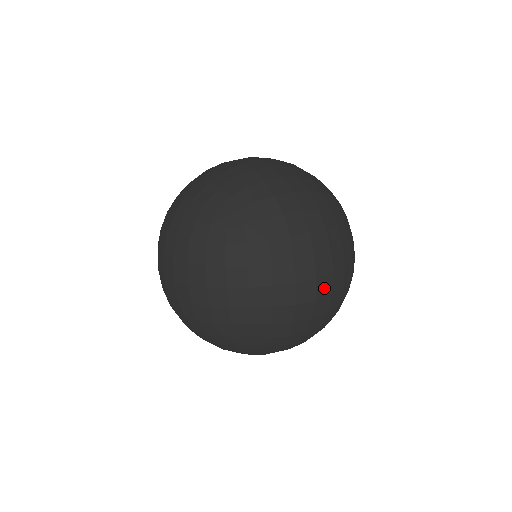
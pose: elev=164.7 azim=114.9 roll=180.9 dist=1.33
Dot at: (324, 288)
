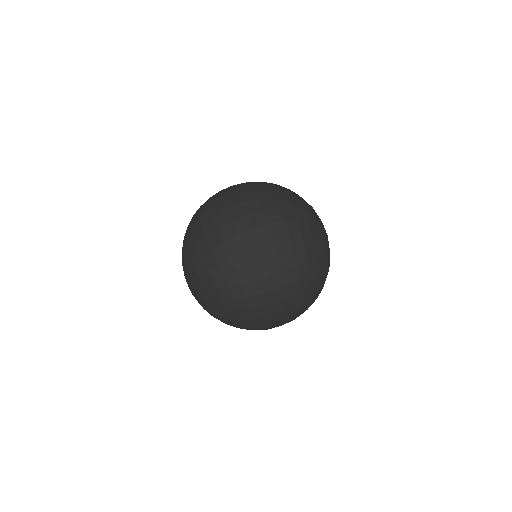
Dot at: (289, 319)
